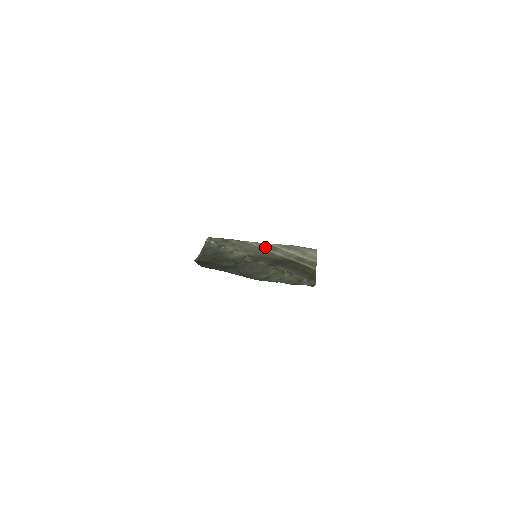
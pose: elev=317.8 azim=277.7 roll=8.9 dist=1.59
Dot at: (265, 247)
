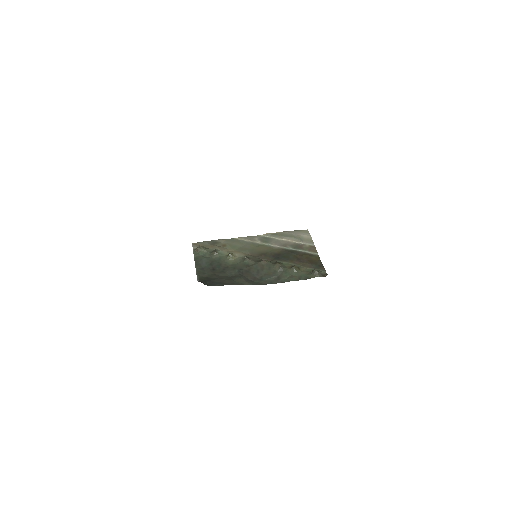
Dot at: (257, 240)
